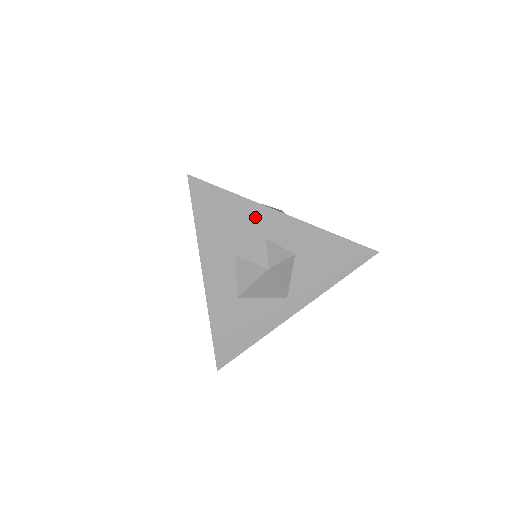
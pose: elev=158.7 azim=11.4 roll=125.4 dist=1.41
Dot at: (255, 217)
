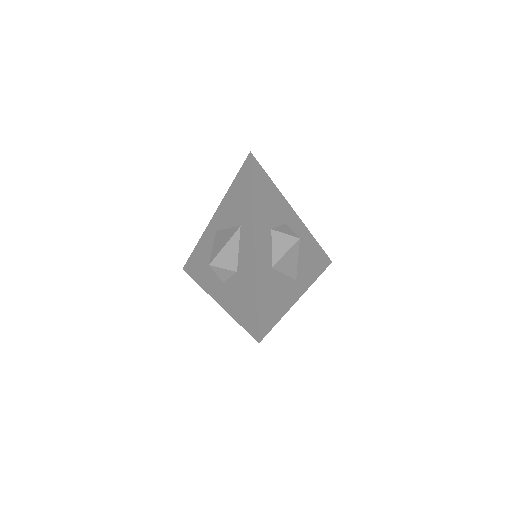
Dot at: (280, 204)
